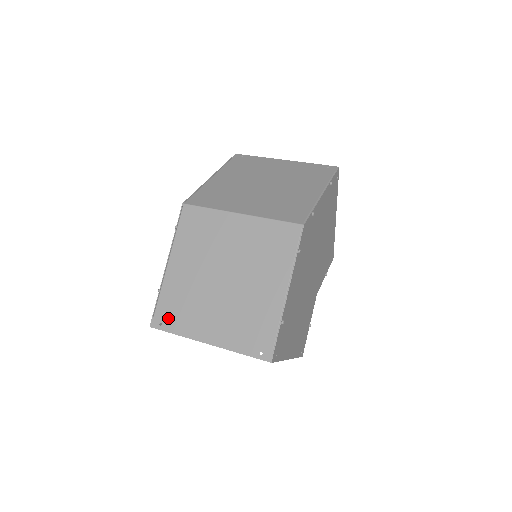
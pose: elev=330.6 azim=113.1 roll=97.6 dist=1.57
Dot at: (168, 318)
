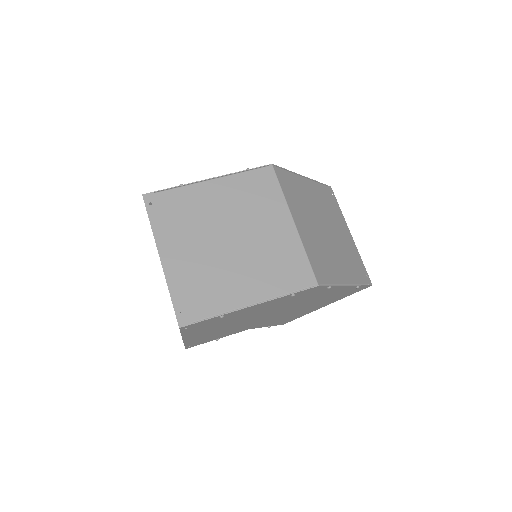
Dot at: (161, 208)
